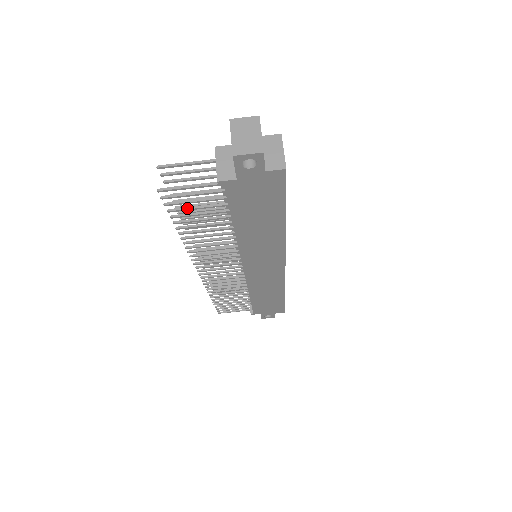
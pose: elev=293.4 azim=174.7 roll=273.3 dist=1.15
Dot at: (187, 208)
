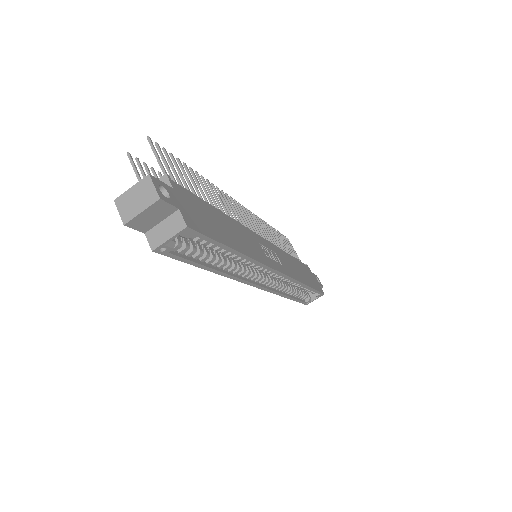
Dot at: occluded
